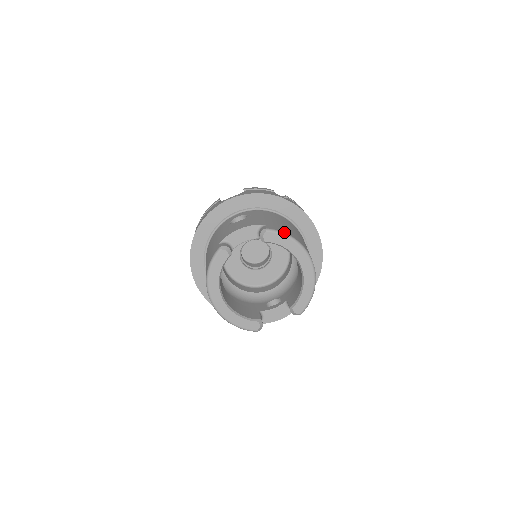
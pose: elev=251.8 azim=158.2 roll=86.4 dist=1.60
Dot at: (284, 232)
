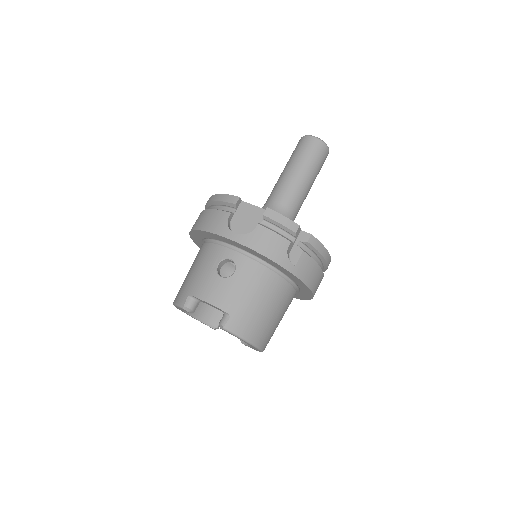
Dot at: (240, 335)
